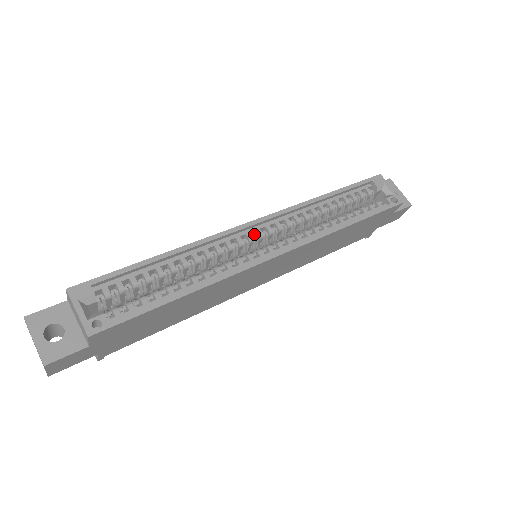
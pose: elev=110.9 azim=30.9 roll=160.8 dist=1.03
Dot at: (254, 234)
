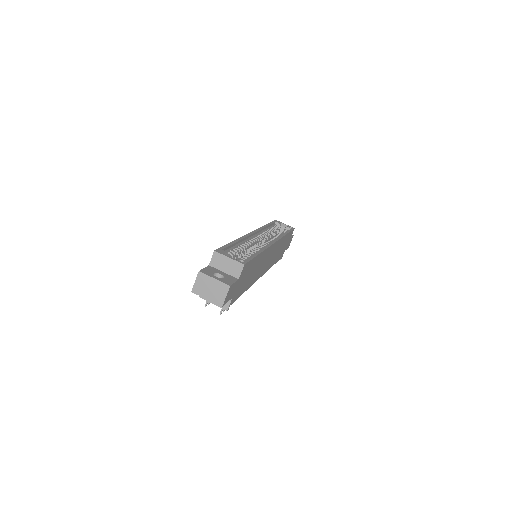
Dot at: occluded
